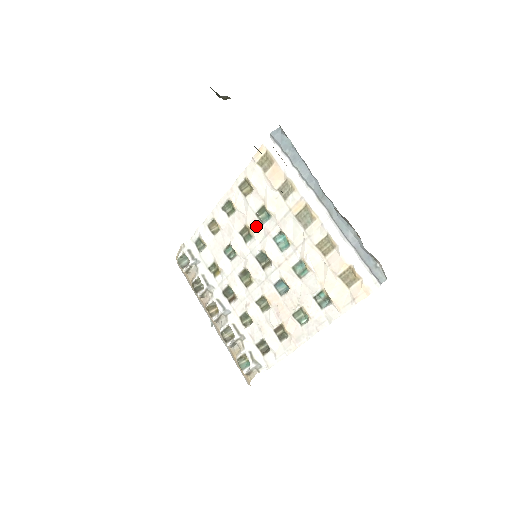
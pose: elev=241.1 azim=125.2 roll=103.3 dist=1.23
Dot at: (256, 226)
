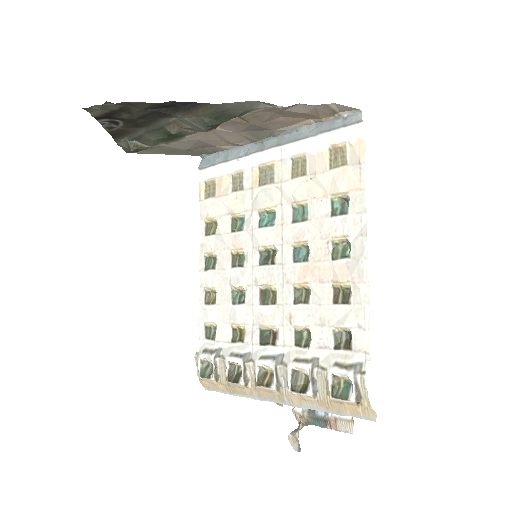
Dot at: (239, 240)
